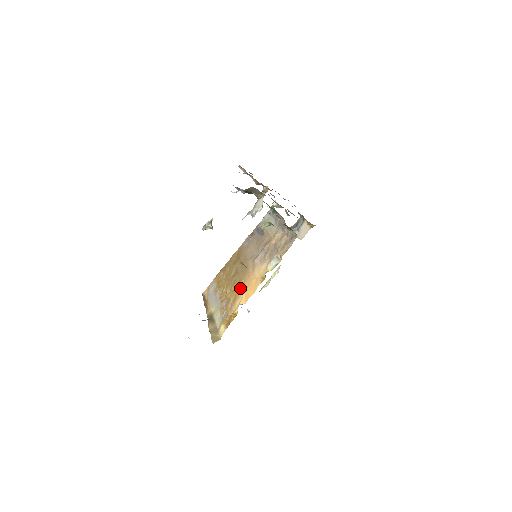
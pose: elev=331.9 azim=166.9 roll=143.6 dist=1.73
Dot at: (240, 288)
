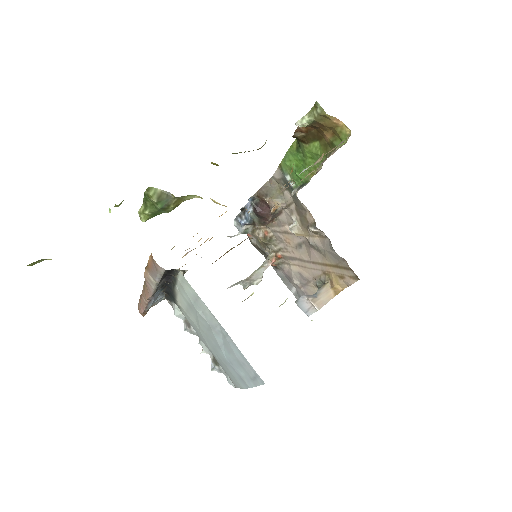
Dot at: occluded
